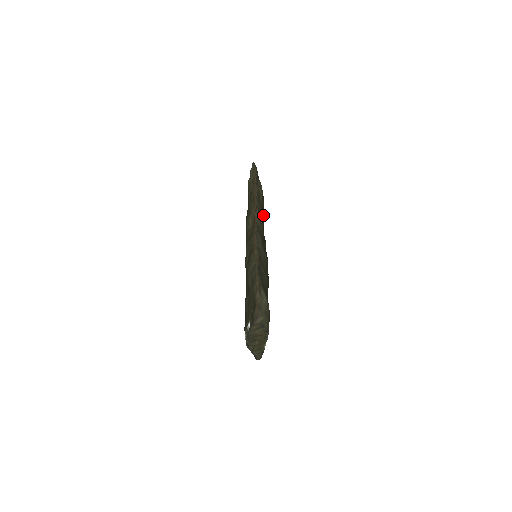
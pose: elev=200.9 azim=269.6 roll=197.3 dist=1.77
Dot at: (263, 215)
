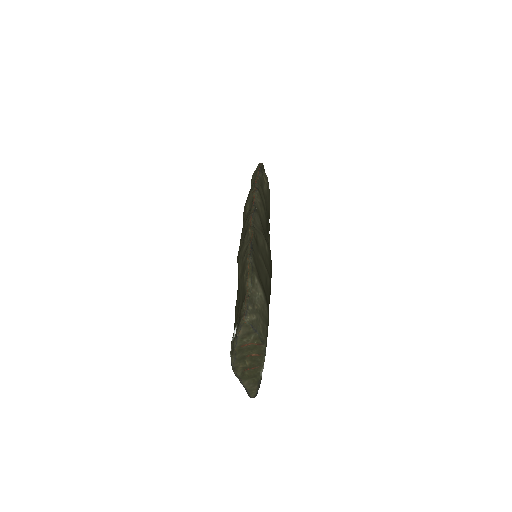
Dot at: (268, 210)
